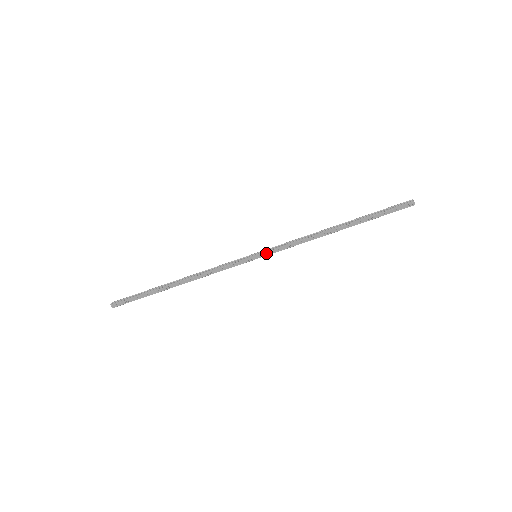
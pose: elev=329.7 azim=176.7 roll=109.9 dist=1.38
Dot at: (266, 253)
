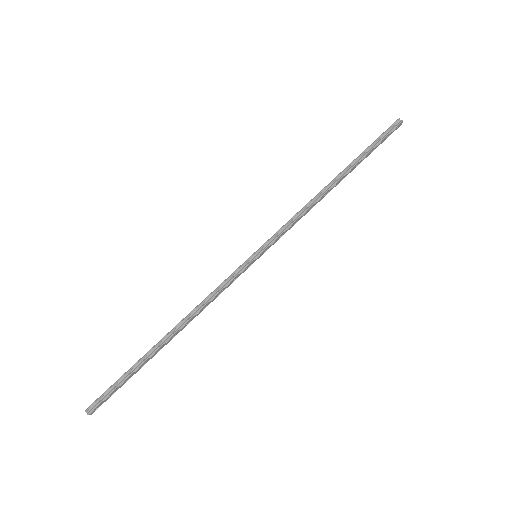
Dot at: (268, 248)
